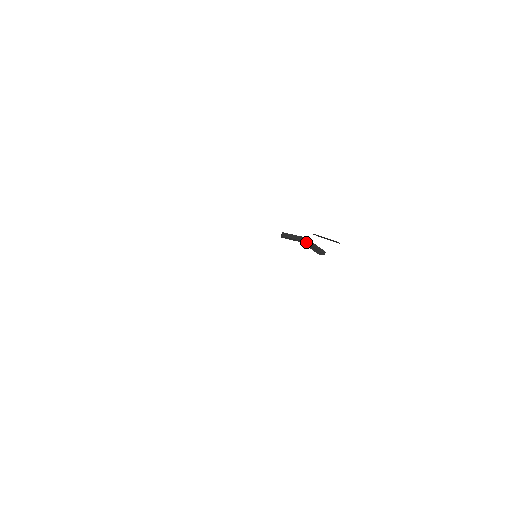
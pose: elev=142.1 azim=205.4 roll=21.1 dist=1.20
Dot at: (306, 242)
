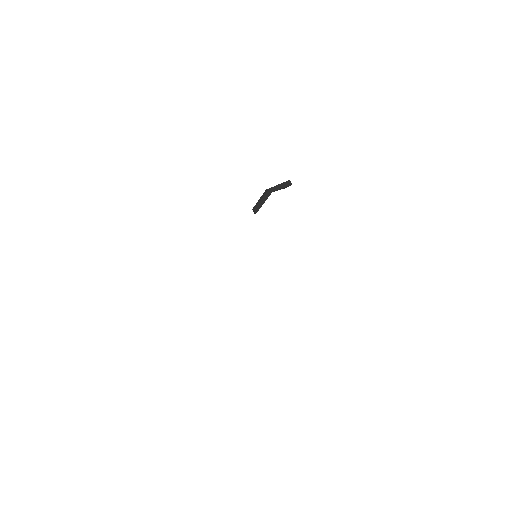
Dot at: occluded
